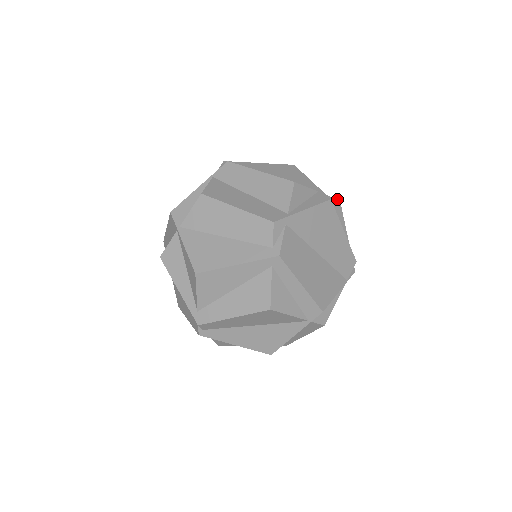
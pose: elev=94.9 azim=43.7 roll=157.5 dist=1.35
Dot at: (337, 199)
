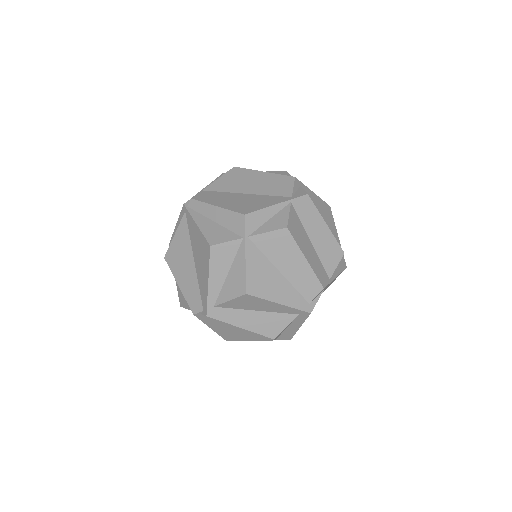
Dot at: occluded
